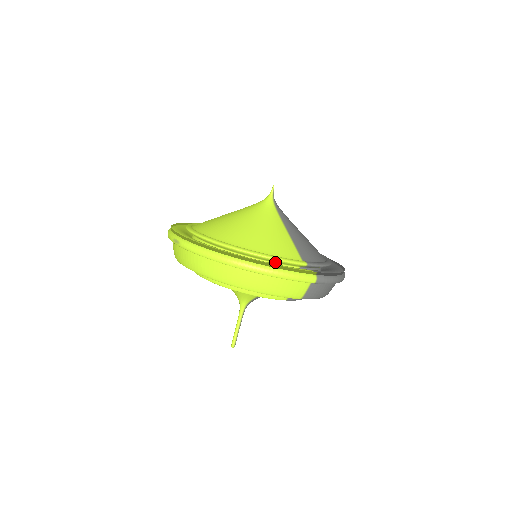
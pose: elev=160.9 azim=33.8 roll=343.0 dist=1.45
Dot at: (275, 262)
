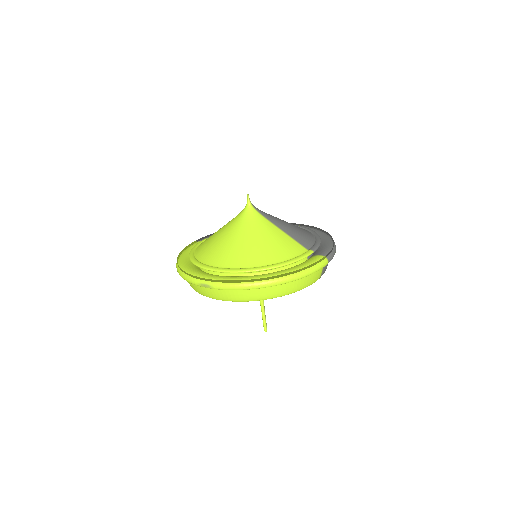
Dot at: occluded
